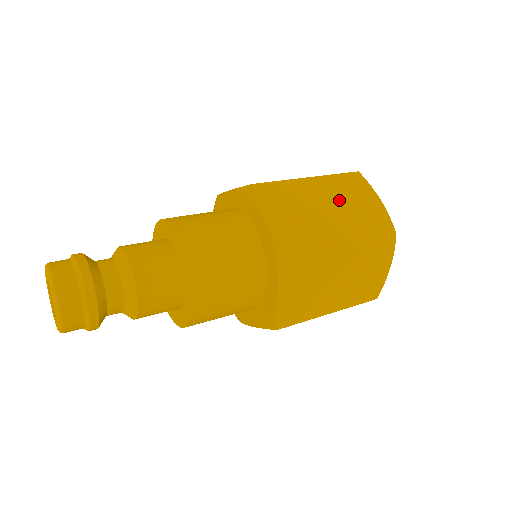
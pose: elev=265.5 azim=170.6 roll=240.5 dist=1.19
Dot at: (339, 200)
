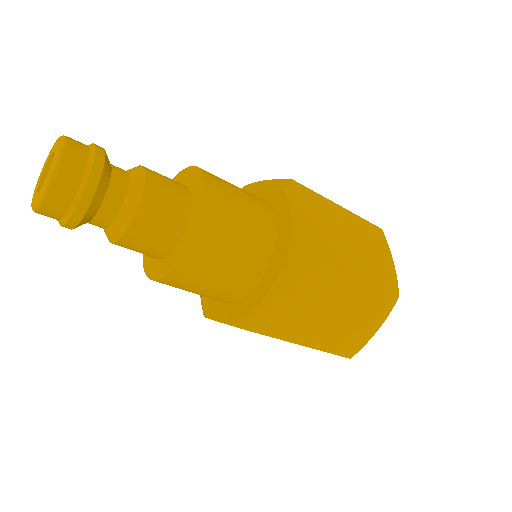
Dot at: (349, 311)
